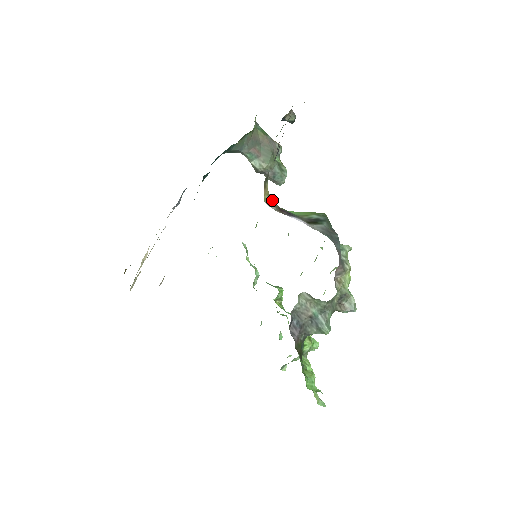
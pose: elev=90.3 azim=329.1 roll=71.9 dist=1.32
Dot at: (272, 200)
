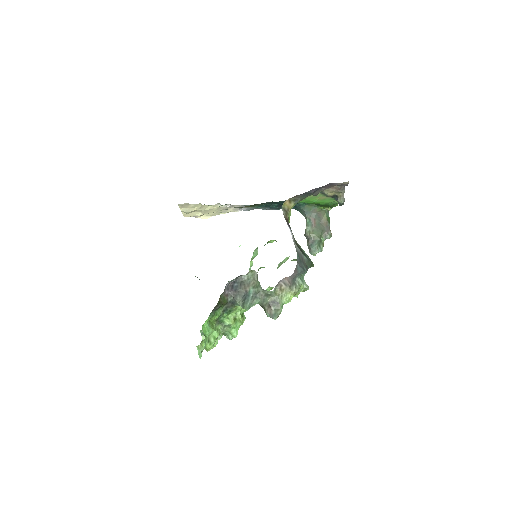
Dot at: (288, 213)
